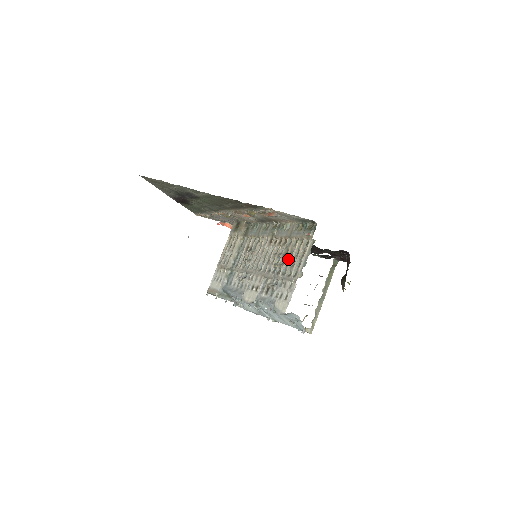
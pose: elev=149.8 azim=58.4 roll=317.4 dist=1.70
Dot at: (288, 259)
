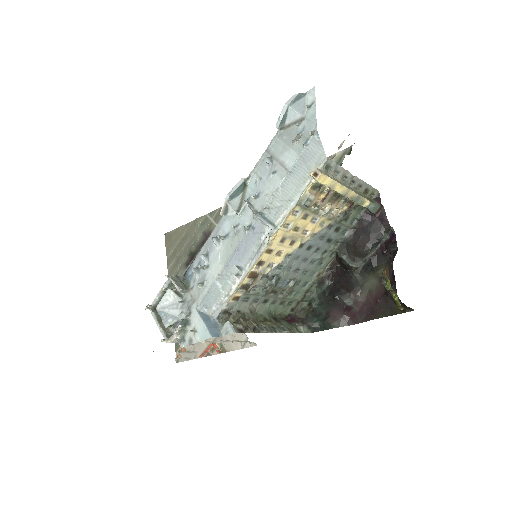
Dot at: occluded
